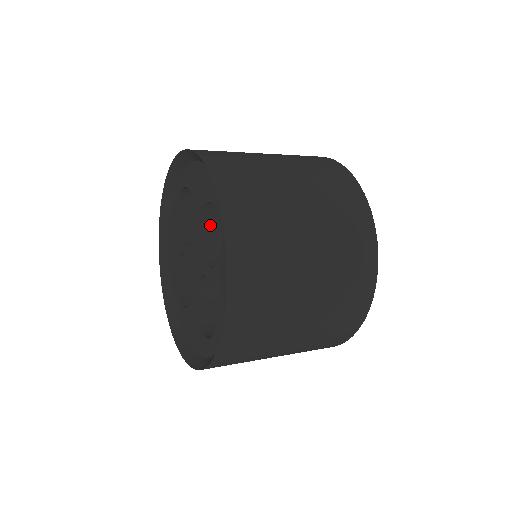
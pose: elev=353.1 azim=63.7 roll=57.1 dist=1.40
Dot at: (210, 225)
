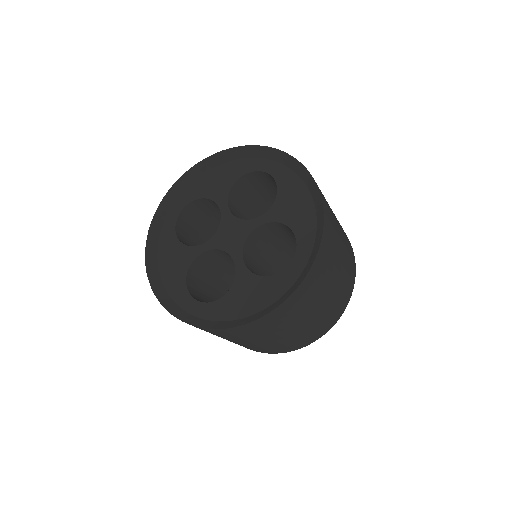
Dot at: (232, 210)
